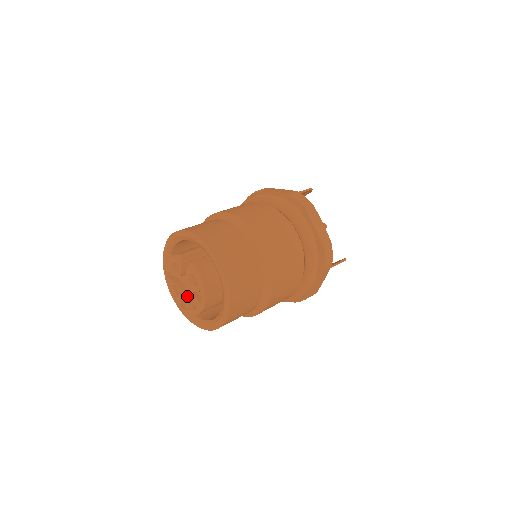
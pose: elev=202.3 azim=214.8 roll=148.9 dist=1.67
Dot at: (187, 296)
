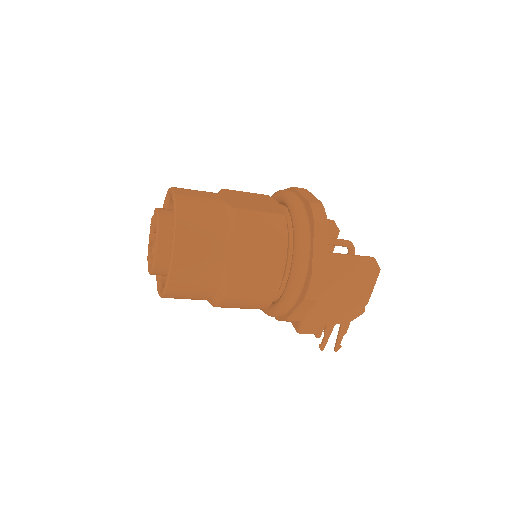
Dot at: (152, 247)
